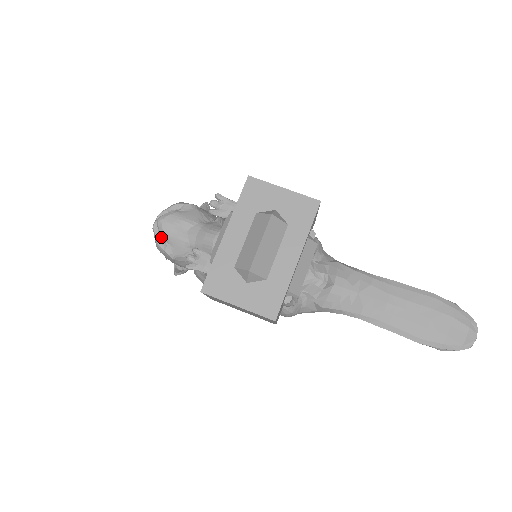
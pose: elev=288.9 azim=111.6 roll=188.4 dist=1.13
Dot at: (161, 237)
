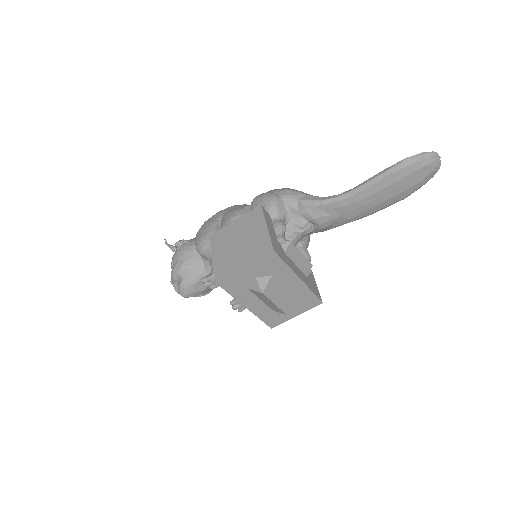
Dot at: occluded
